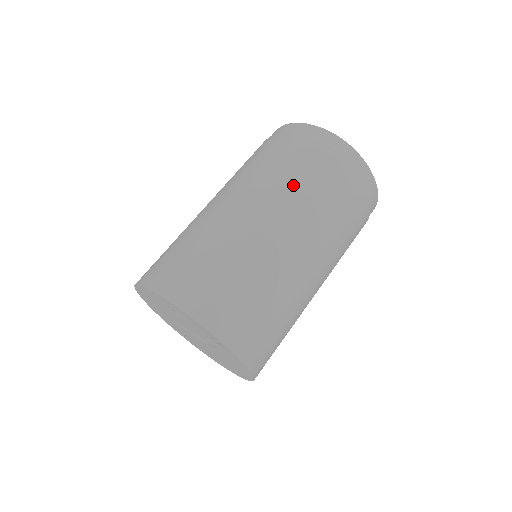
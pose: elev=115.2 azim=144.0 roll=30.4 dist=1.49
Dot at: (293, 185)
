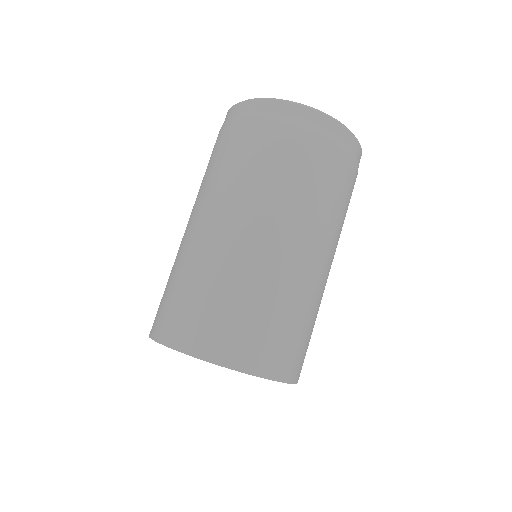
Dot at: (264, 181)
